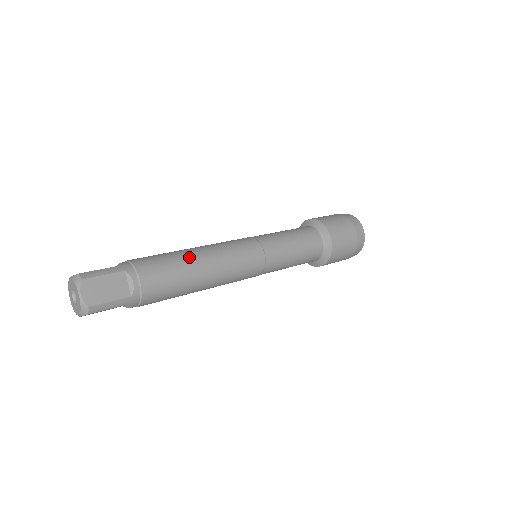
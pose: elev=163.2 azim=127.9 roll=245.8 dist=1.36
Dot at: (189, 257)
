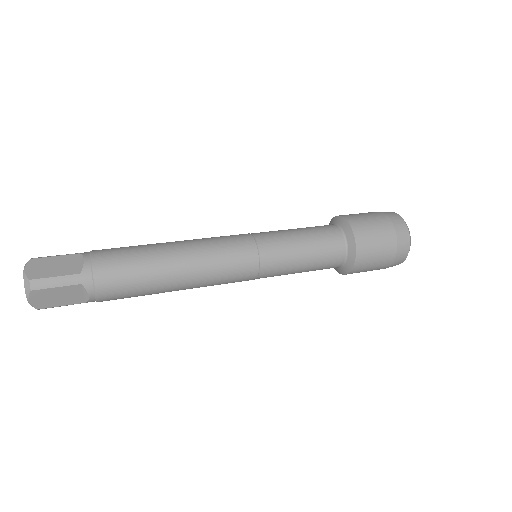
Dot at: (162, 274)
